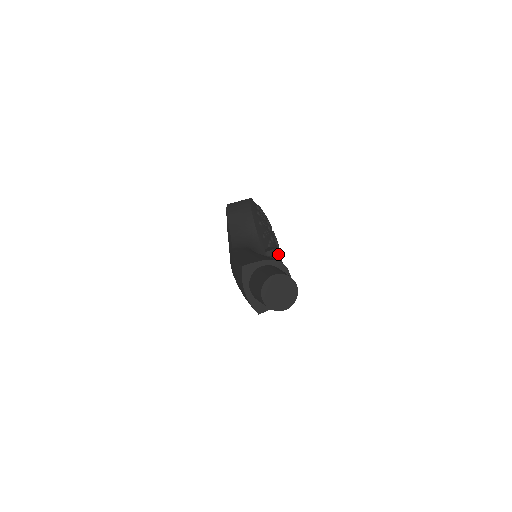
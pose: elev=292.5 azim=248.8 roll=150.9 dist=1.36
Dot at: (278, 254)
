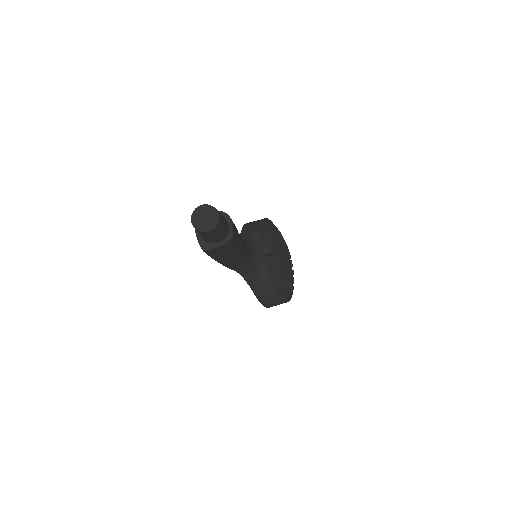
Dot at: (284, 265)
